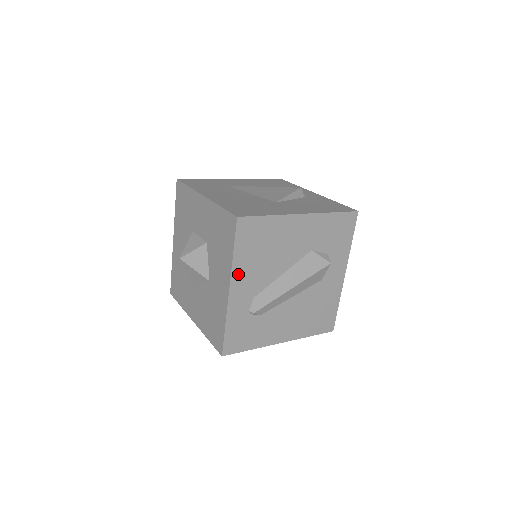
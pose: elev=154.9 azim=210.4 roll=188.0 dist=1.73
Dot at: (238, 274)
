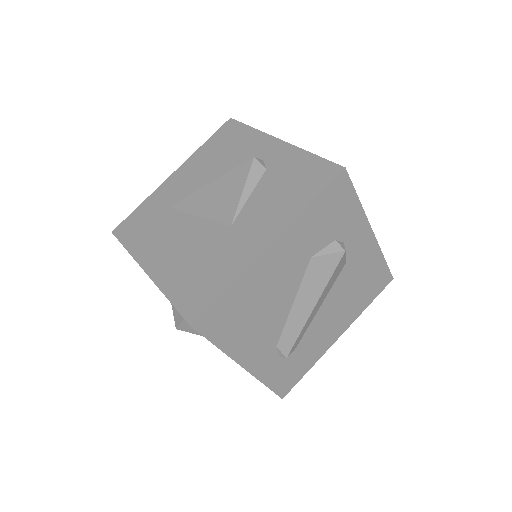
Dot at: (240, 352)
